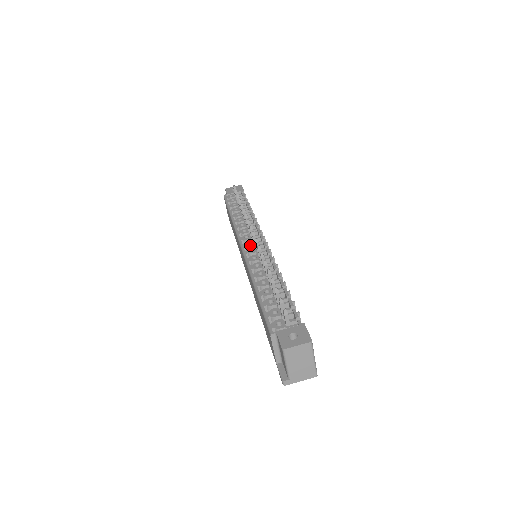
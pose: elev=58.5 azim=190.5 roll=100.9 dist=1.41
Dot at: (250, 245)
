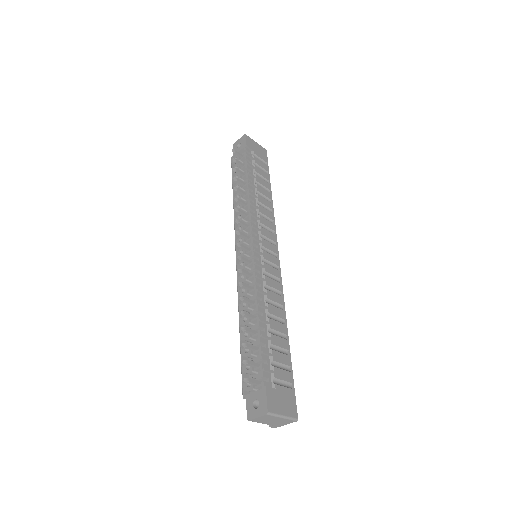
Dot at: (241, 255)
